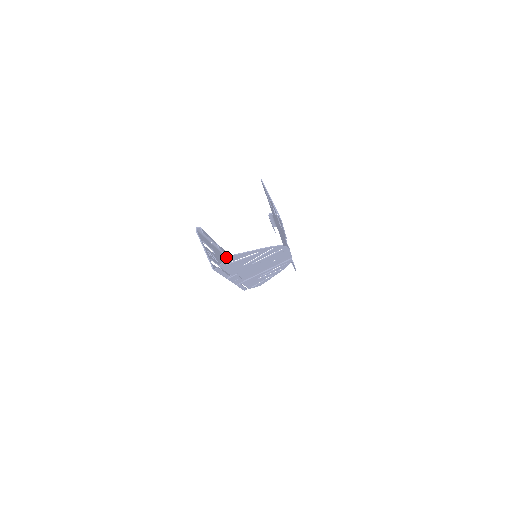
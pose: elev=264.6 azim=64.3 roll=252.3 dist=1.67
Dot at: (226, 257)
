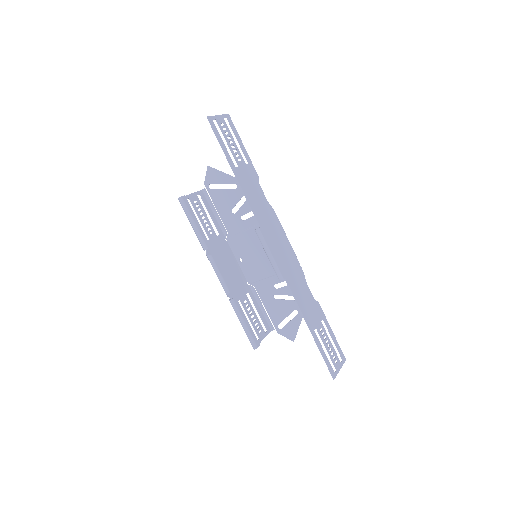
Dot at: (194, 230)
